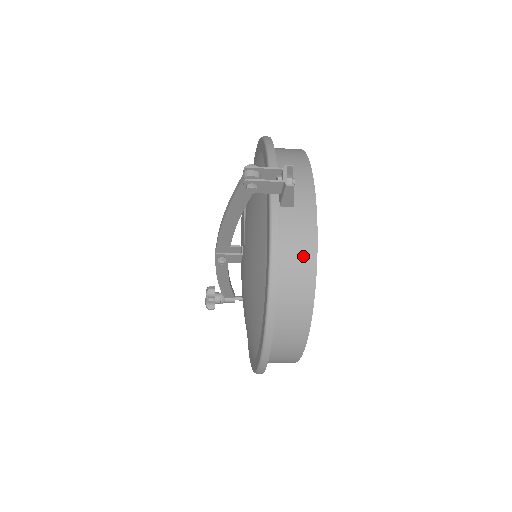
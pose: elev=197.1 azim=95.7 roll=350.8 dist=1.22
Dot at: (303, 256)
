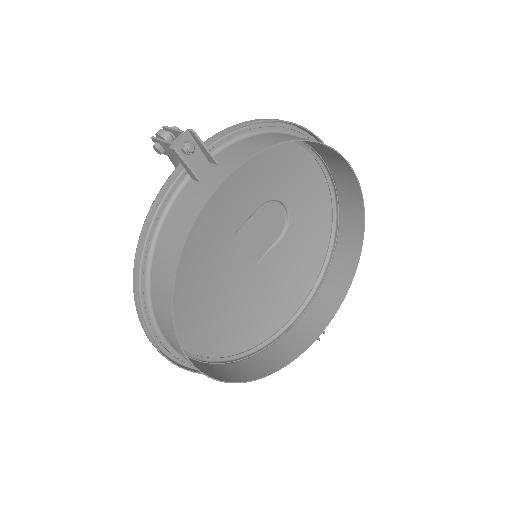
Dot at: (176, 234)
